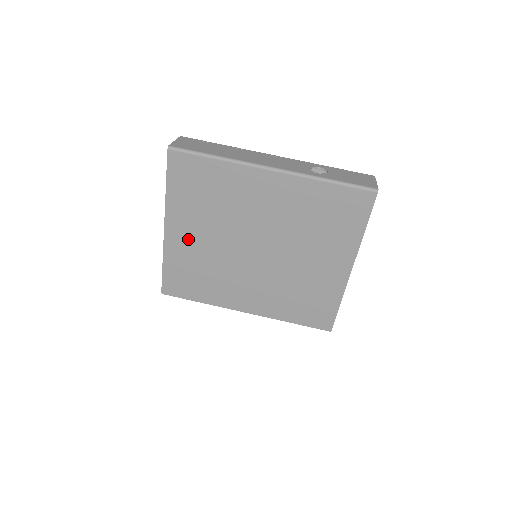
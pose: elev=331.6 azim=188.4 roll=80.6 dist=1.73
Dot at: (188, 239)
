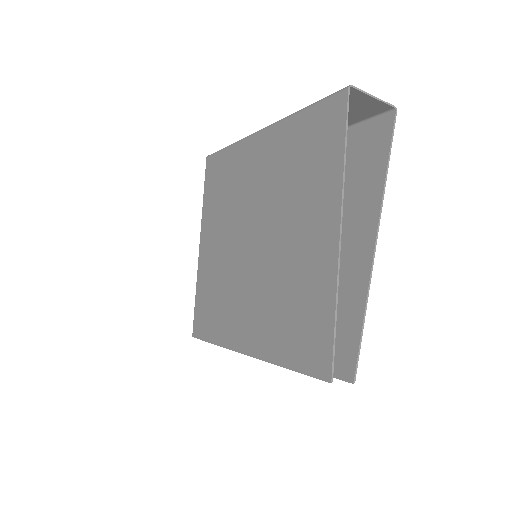
Dot at: (211, 251)
